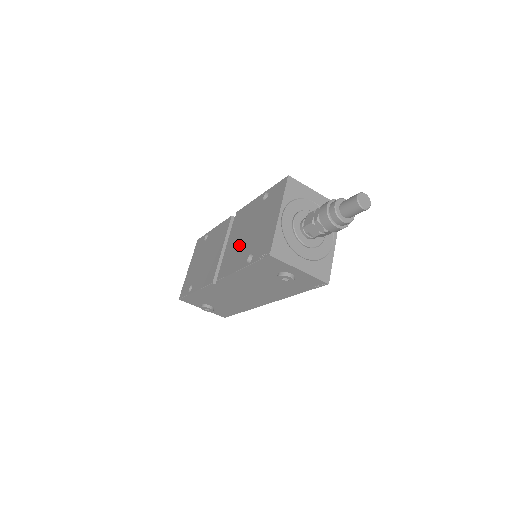
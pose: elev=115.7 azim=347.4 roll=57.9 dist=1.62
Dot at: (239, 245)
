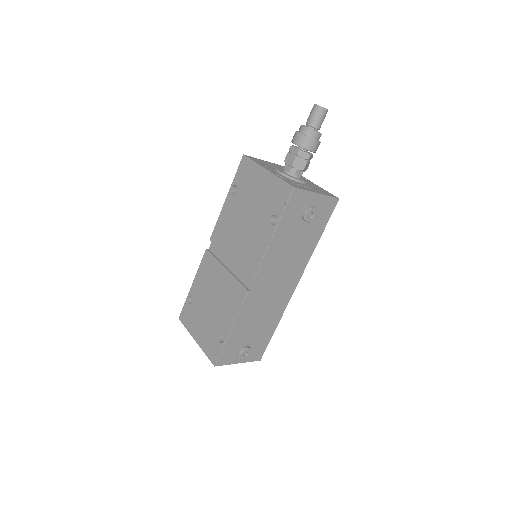
Dot at: (246, 237)
